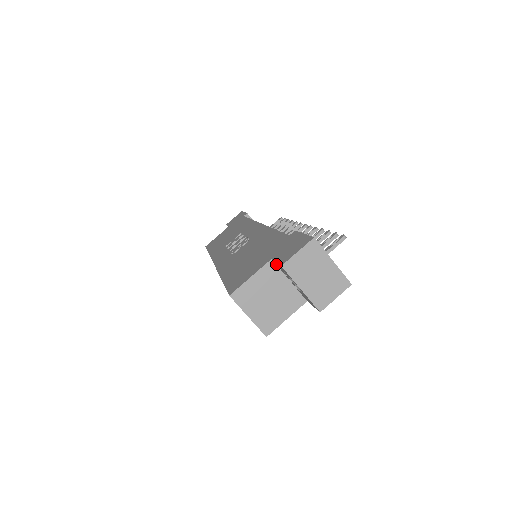
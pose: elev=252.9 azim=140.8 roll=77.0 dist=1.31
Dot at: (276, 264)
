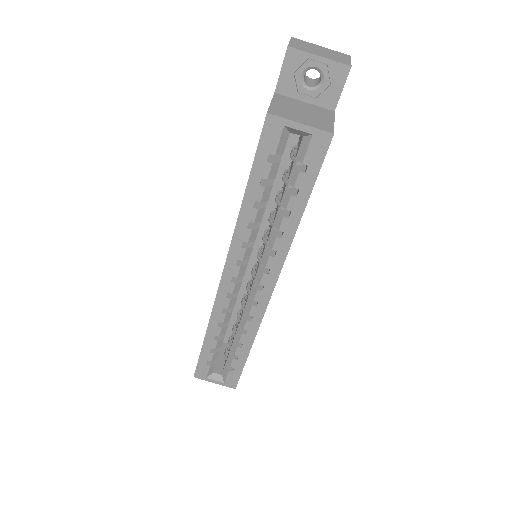
Dot at: (282, 92)
